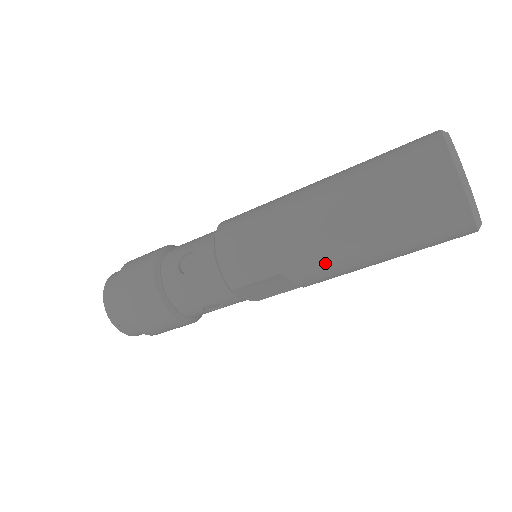
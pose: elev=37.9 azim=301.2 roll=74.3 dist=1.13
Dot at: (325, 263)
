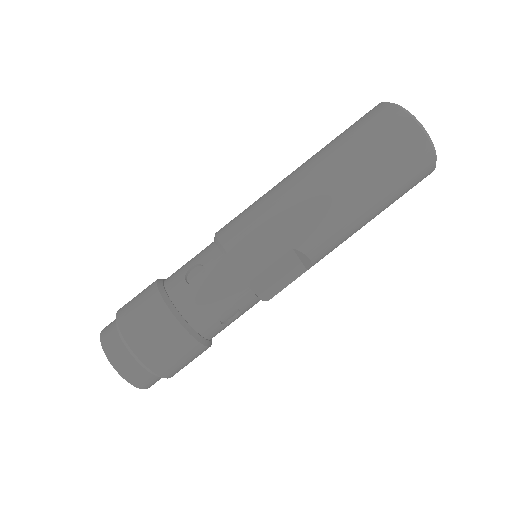
Dot at: (330, 224)
